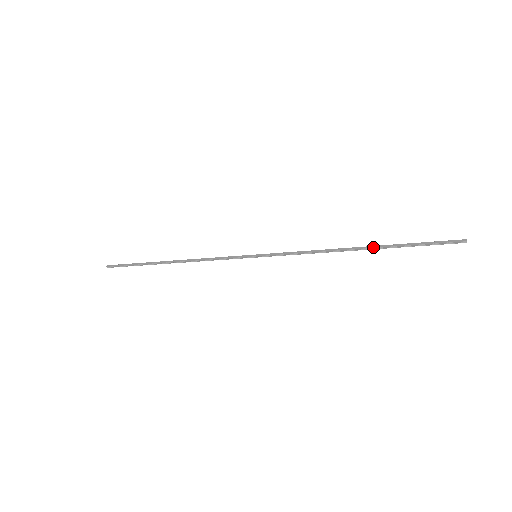
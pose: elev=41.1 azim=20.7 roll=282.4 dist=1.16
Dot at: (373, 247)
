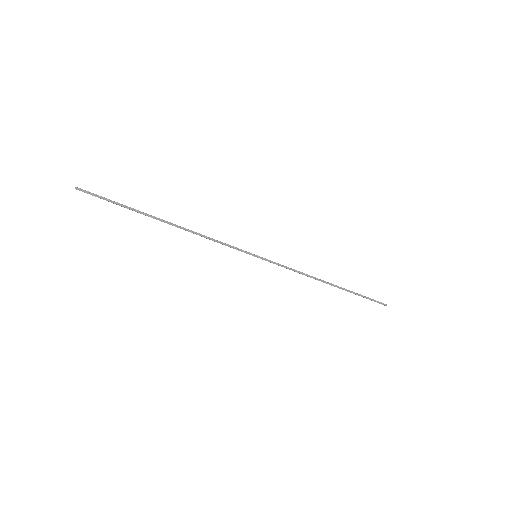
Dot at: occluded
